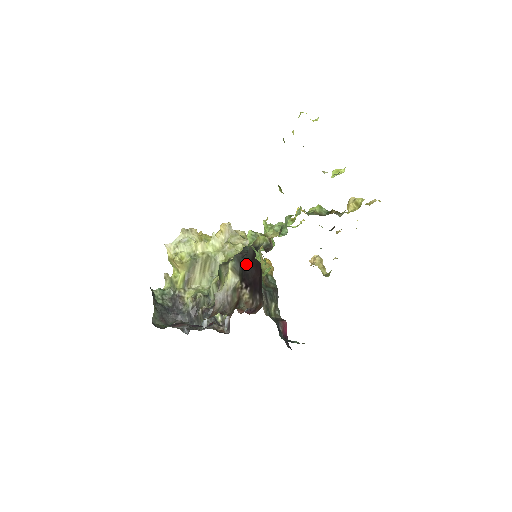
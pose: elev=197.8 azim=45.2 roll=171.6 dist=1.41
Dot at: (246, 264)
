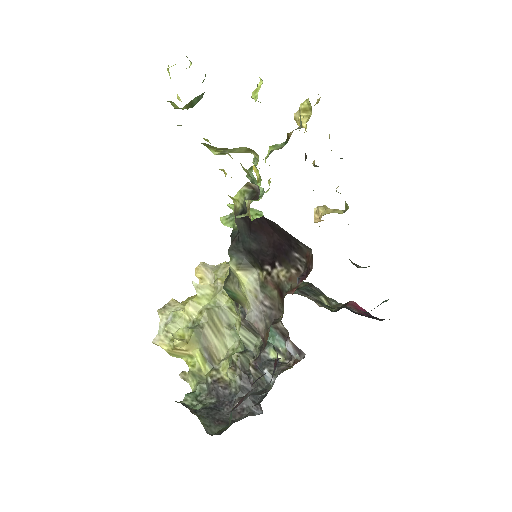
Dot at: (248, 243)
